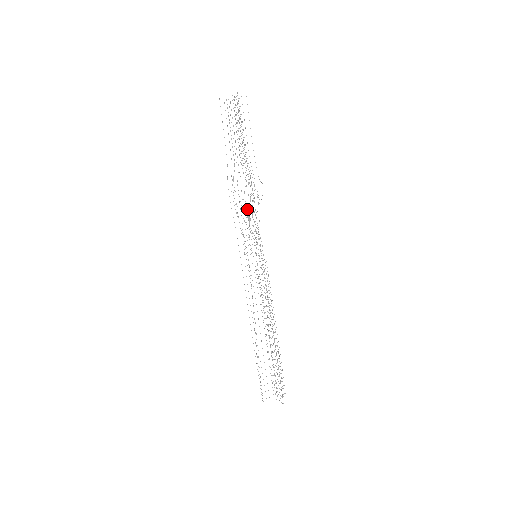
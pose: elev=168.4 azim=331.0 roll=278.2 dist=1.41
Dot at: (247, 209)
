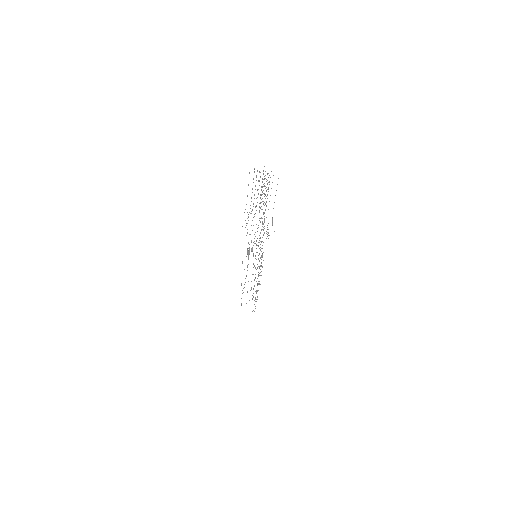
Dot at: occluded
